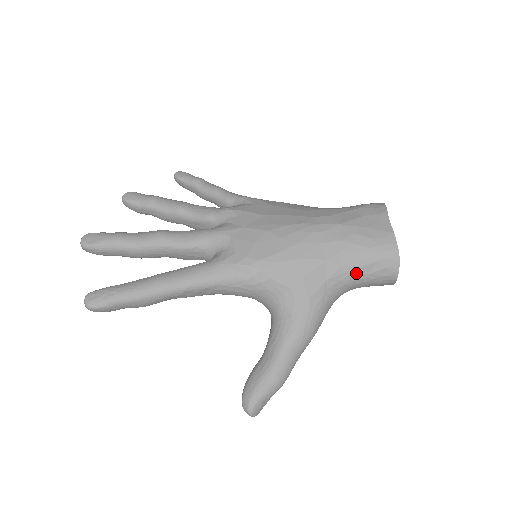
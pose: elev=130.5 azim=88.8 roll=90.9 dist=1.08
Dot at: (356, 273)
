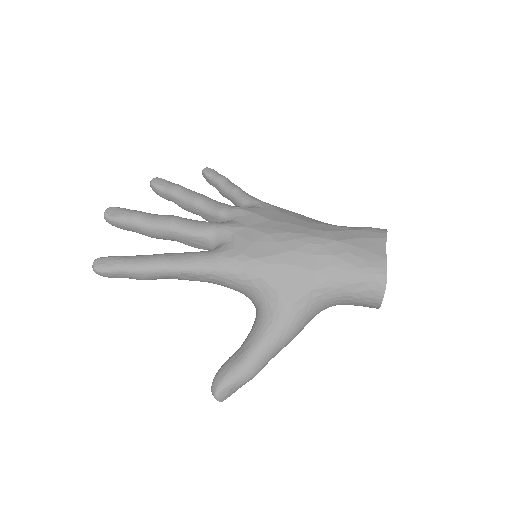
Dot at: (342, 289)
